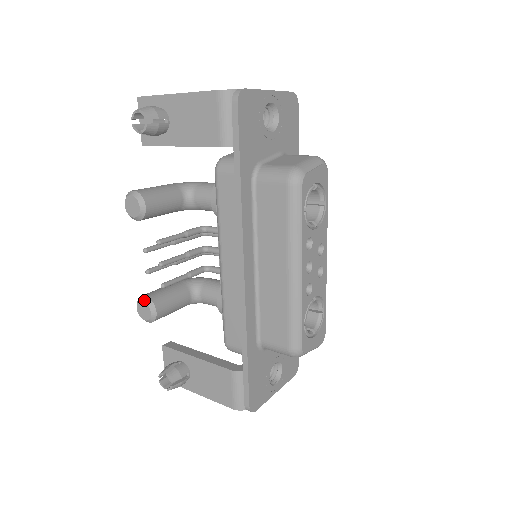
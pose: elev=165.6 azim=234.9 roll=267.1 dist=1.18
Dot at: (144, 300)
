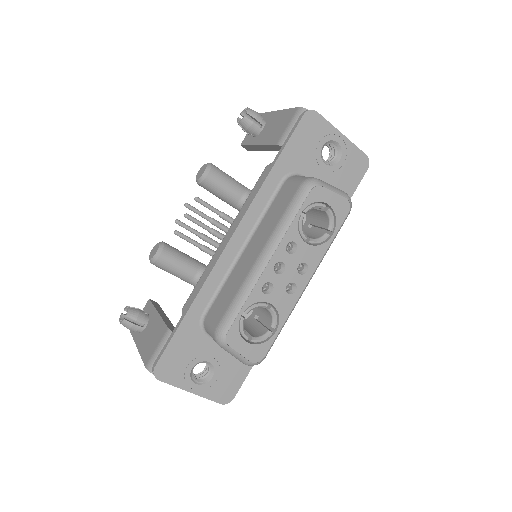
Dot at: (160, 243)
